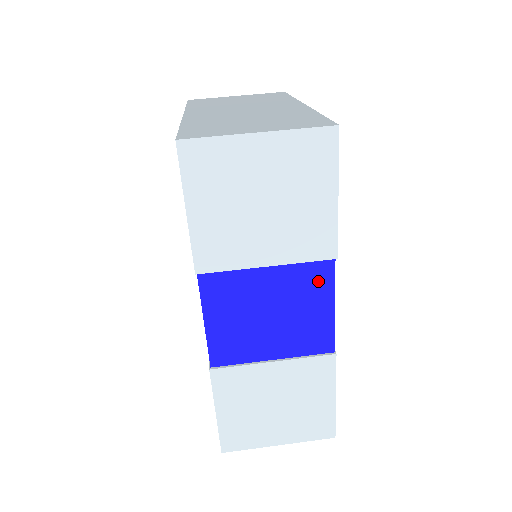
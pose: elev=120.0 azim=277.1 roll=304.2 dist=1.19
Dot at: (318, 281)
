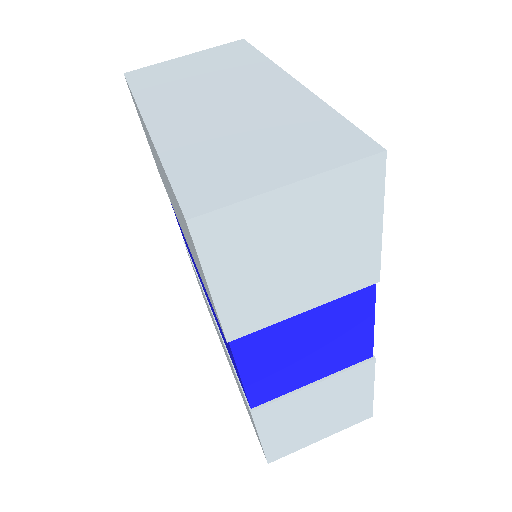
Dot at: (358, 306)
